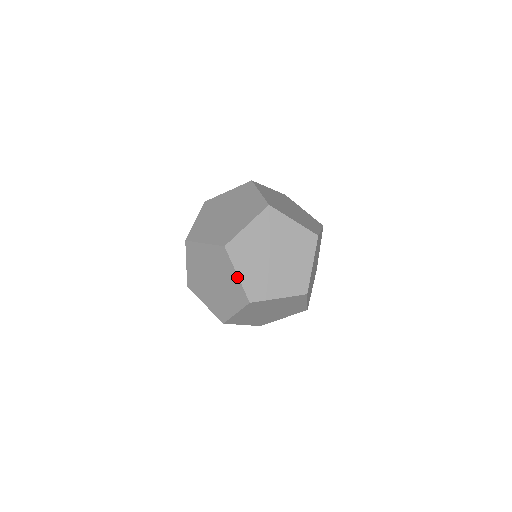
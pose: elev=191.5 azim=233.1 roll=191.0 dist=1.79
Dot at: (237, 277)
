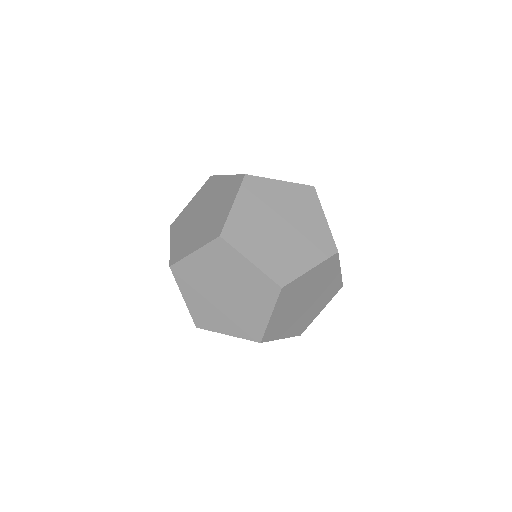
Dot at: (170, 248)
